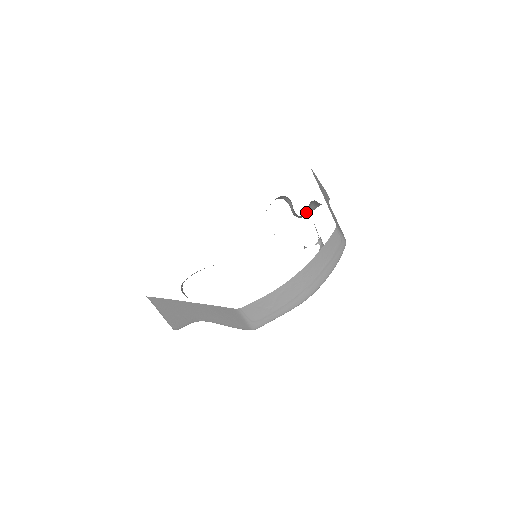
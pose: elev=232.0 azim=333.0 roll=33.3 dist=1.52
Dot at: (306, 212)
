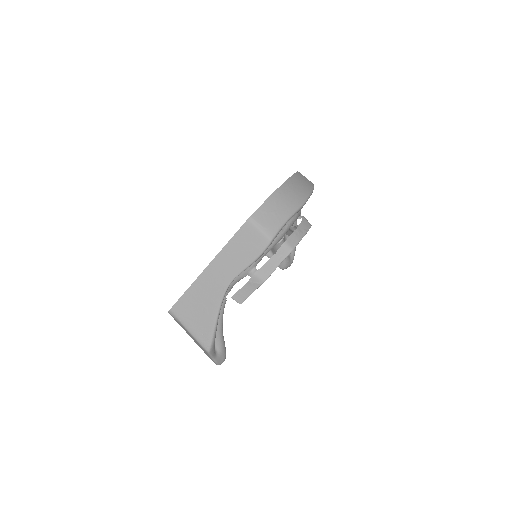
Dot at: occluded
